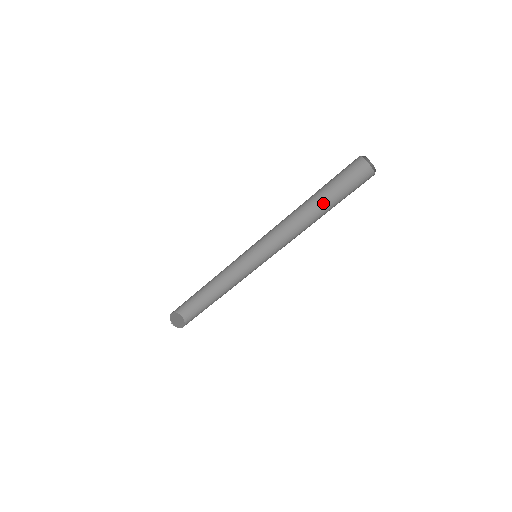
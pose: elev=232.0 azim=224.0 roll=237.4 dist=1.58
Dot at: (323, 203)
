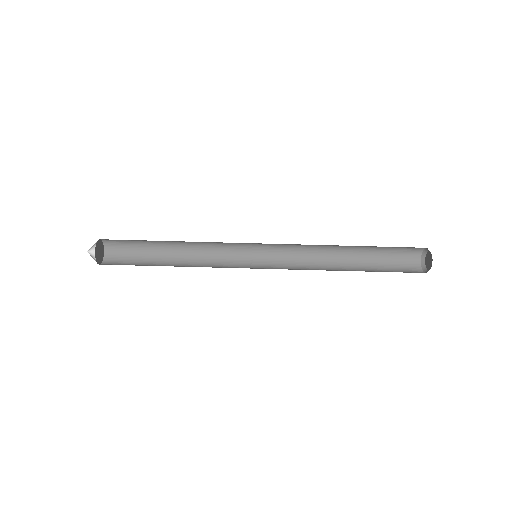
Dot at: (357, 267)
